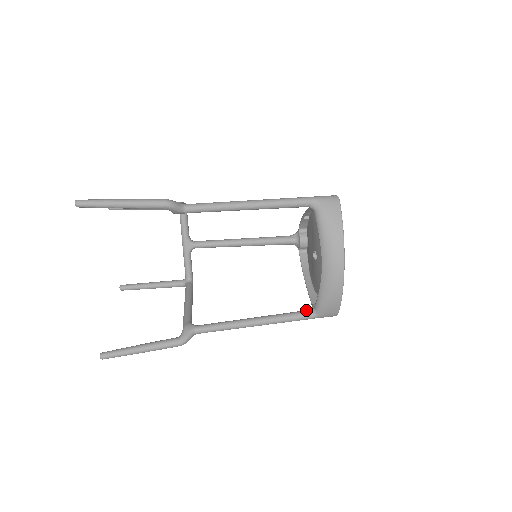
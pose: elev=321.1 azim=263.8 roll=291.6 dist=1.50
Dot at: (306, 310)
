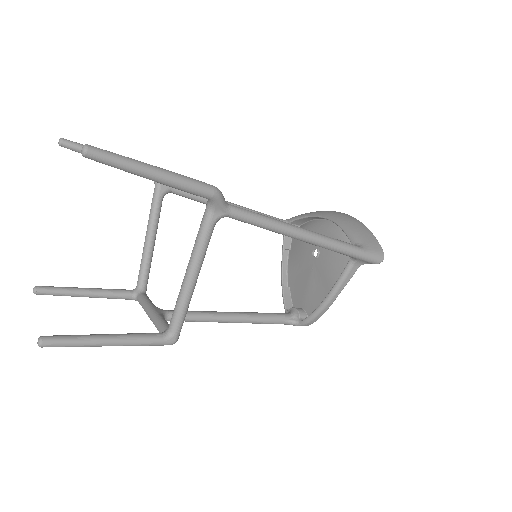
Dot at: occluded
